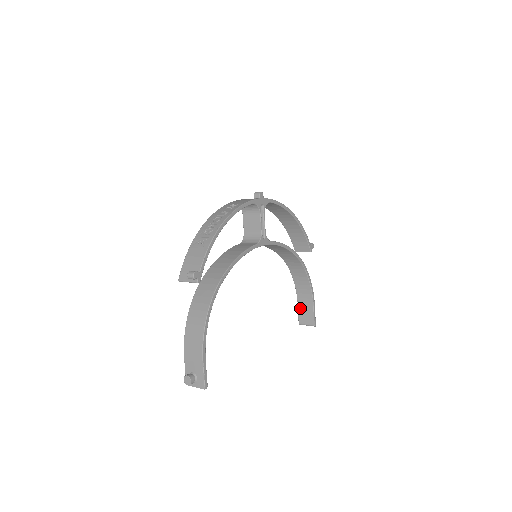
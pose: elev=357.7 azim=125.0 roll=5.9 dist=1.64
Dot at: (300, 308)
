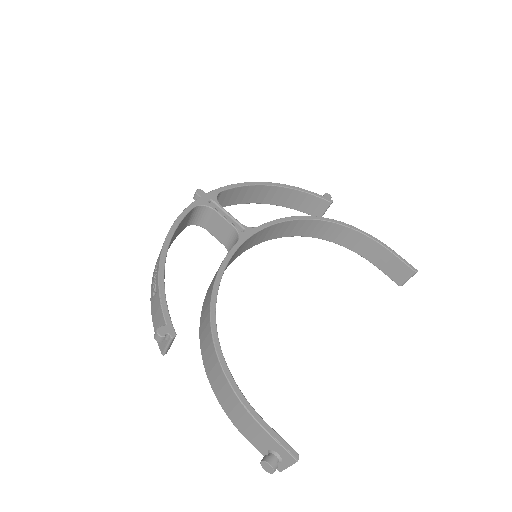
Dot at: (383, 269)
